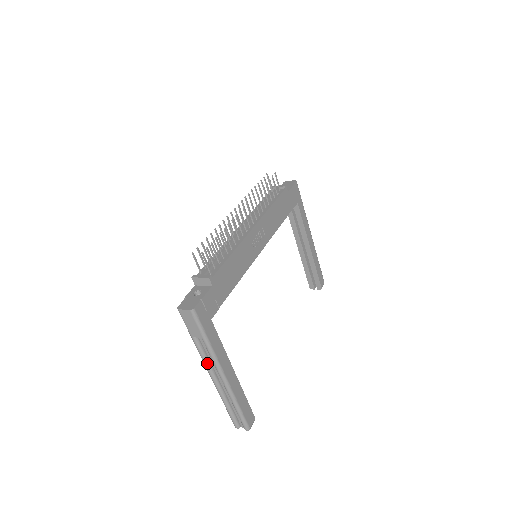
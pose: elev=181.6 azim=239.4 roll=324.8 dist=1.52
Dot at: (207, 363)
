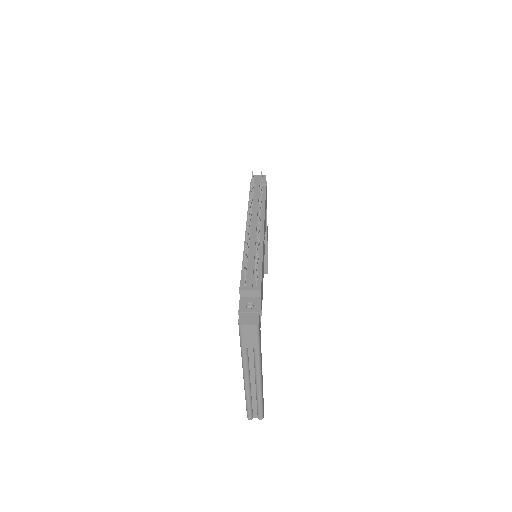
Dot at: (247, 369)
